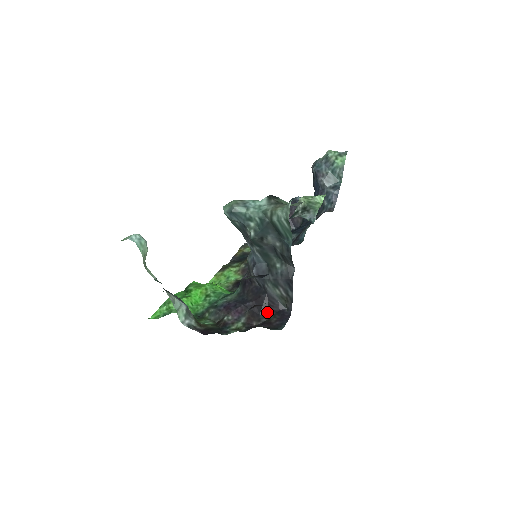
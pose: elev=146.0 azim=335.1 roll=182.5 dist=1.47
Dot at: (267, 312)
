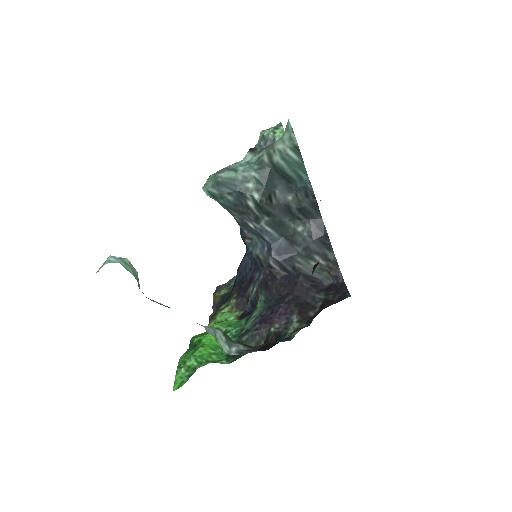
Dot at: (316, 295)
